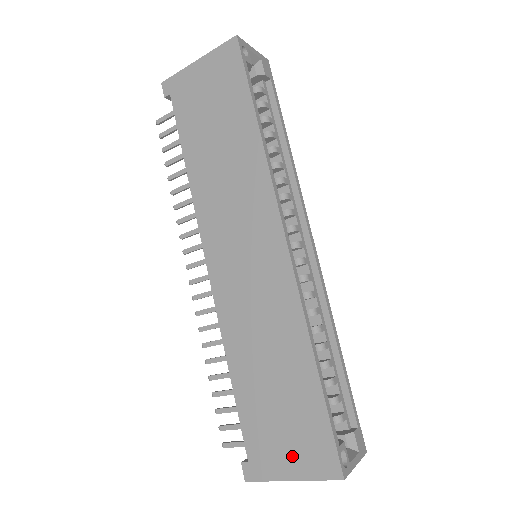
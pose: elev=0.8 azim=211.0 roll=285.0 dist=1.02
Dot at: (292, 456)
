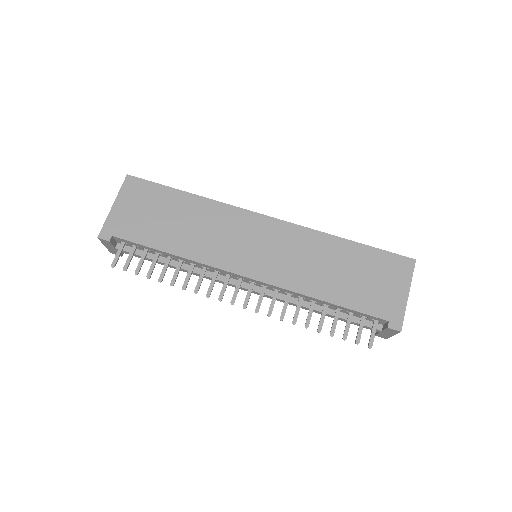
Dot at: (394, 285)
